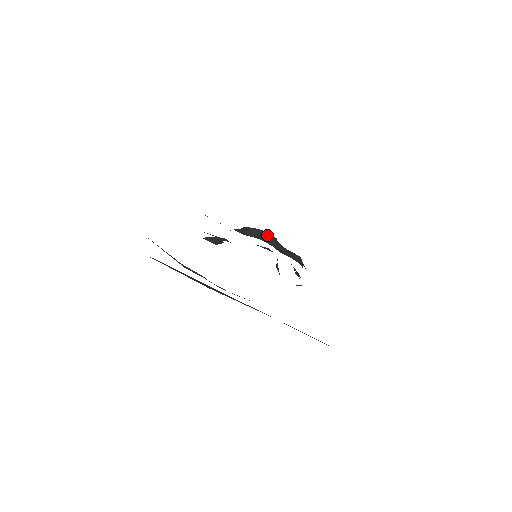
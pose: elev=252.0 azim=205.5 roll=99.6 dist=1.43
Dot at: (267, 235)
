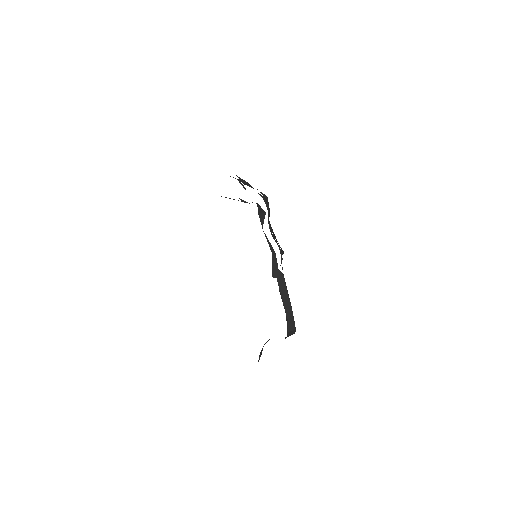
Dot at: occluded
